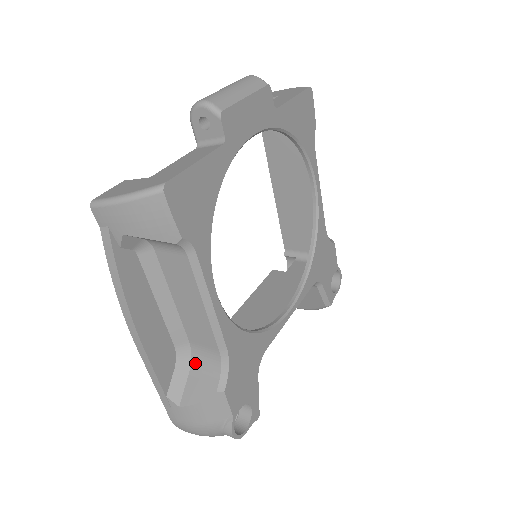
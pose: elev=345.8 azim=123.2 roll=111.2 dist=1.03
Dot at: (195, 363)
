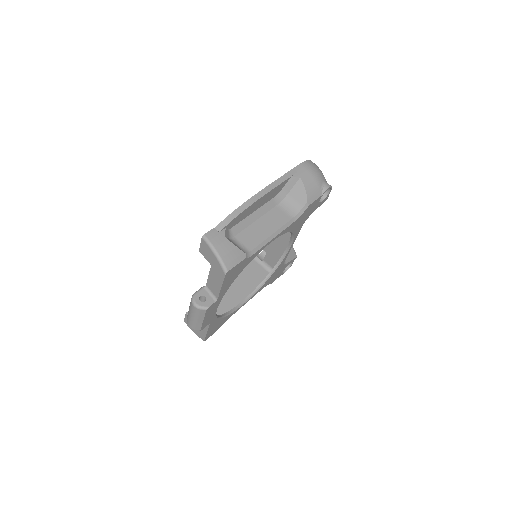
Dot at: occluded
